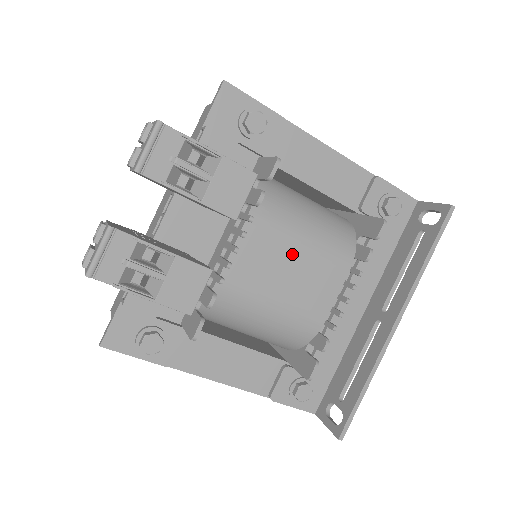
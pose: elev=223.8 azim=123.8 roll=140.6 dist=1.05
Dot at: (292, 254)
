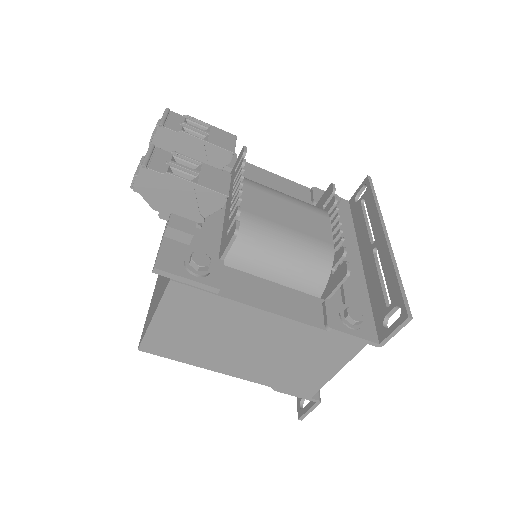
Dot at: (282, 203)
